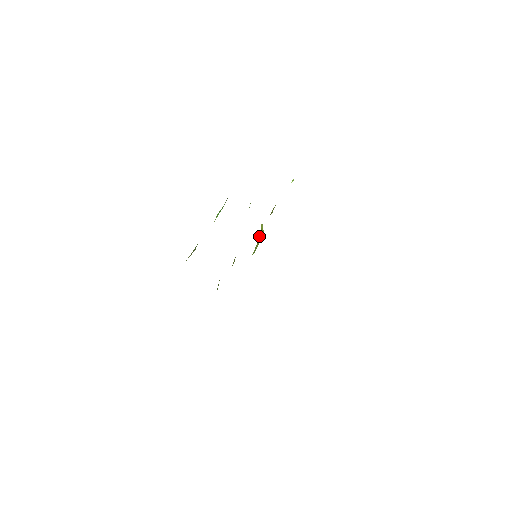
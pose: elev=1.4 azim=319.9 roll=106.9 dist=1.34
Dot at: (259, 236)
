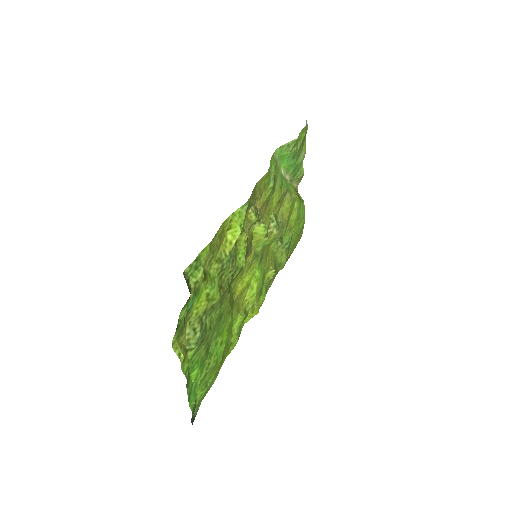
Dot at: (254, 239)
